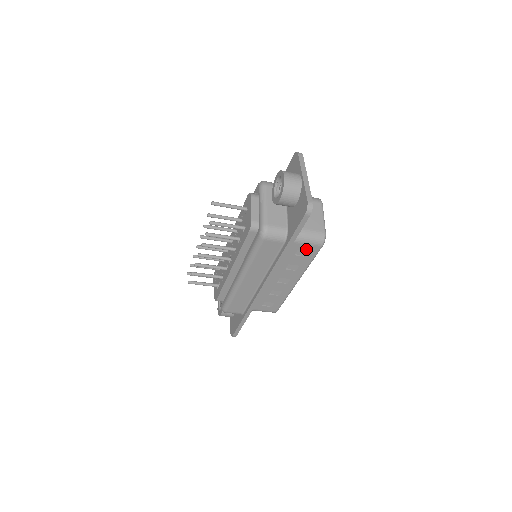
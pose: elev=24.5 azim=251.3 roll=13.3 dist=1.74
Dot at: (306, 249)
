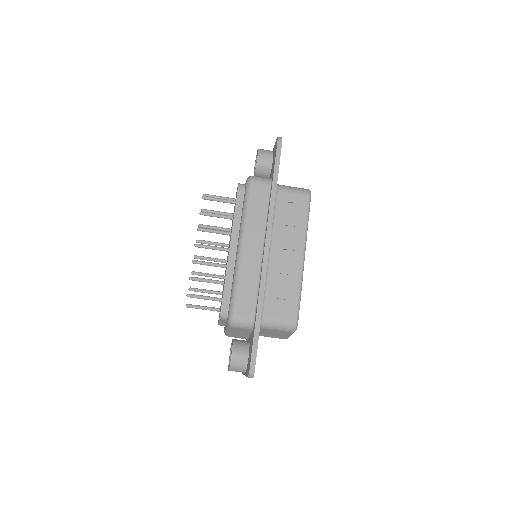
Dot at: (296, 201)
